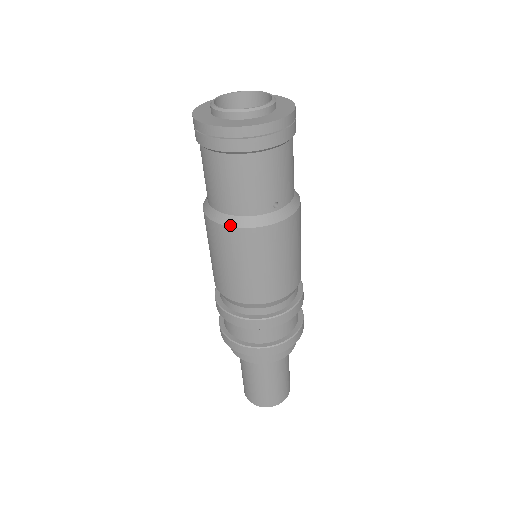
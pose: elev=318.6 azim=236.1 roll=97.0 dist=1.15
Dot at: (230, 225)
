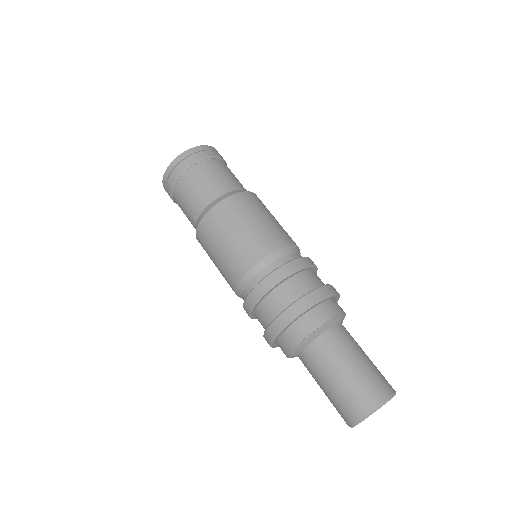
Dot at: (225, 198)
